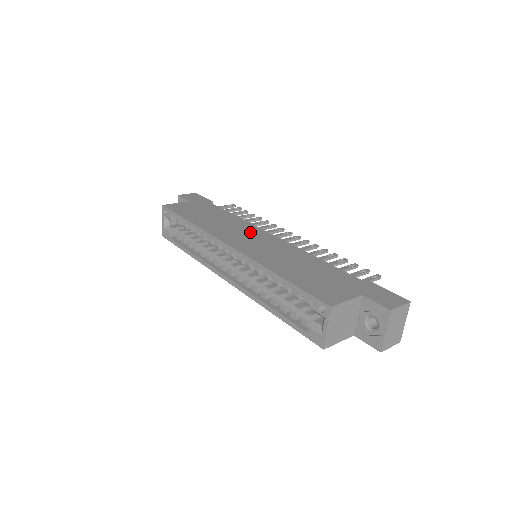
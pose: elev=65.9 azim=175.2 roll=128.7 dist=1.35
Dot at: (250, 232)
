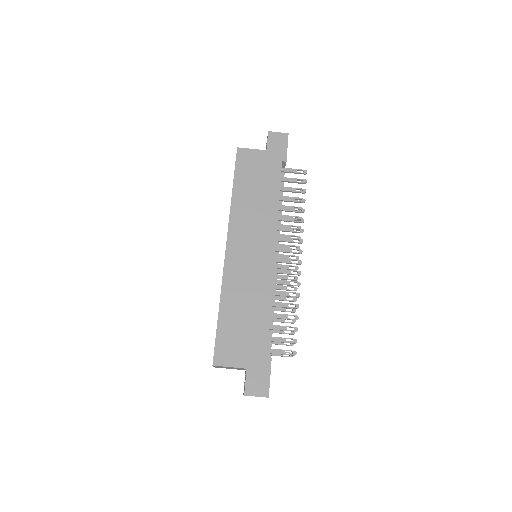
Dot at: (261, 238)
